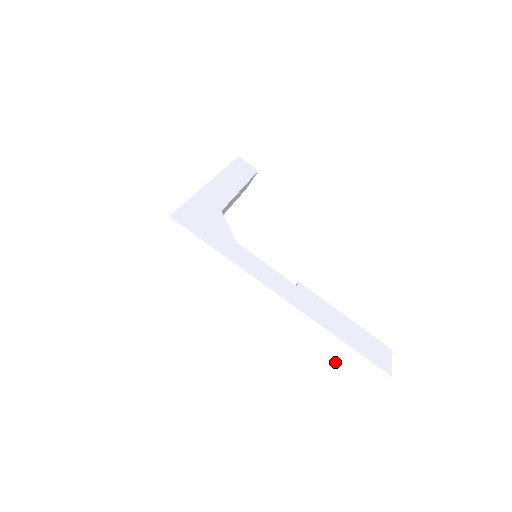
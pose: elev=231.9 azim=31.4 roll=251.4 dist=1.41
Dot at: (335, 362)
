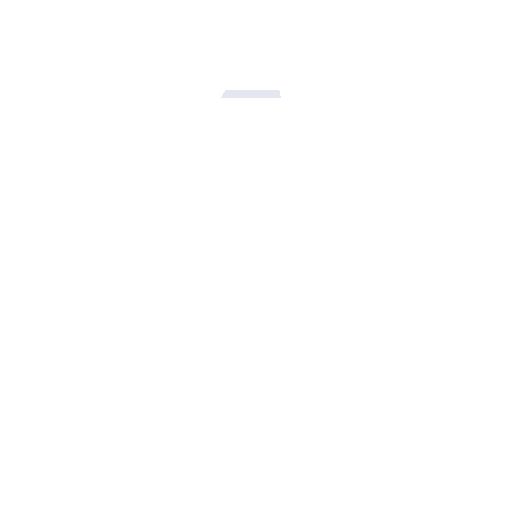
Dot at: occluded
